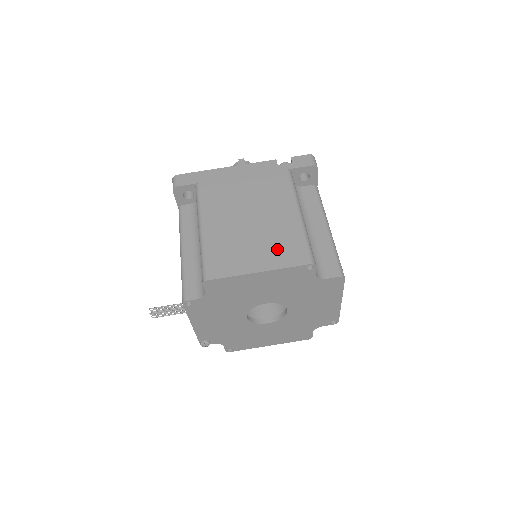
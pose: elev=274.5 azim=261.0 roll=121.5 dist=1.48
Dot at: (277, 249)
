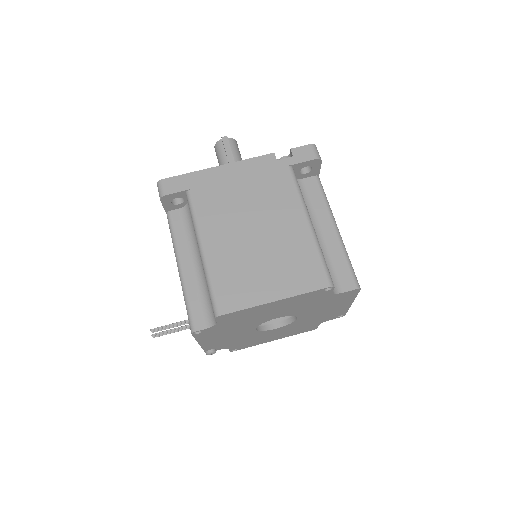
Dot at: (291, 271)
